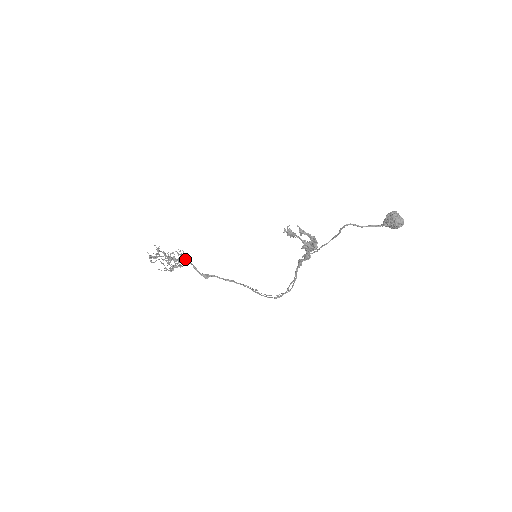
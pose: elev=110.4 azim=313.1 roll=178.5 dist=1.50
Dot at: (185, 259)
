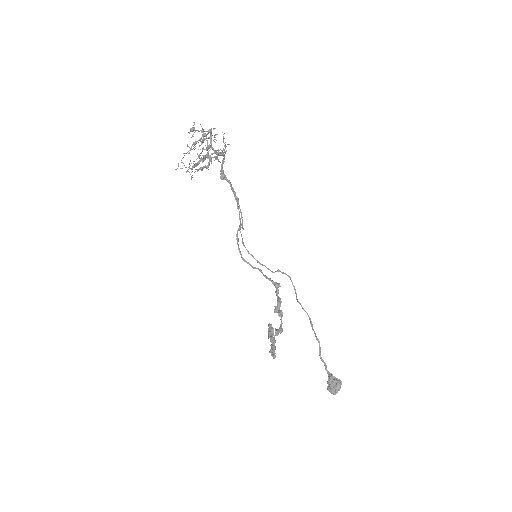
Dot at: (222, 154)
